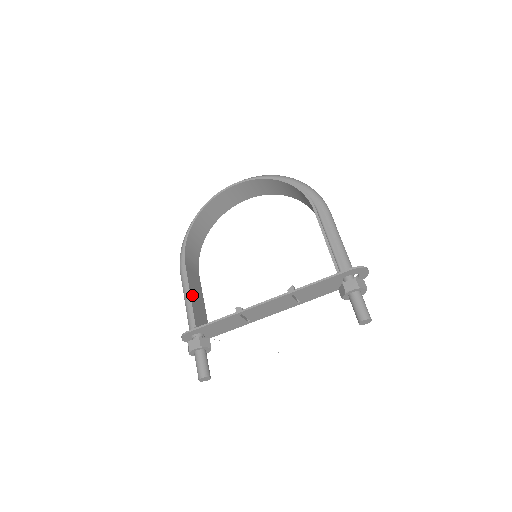
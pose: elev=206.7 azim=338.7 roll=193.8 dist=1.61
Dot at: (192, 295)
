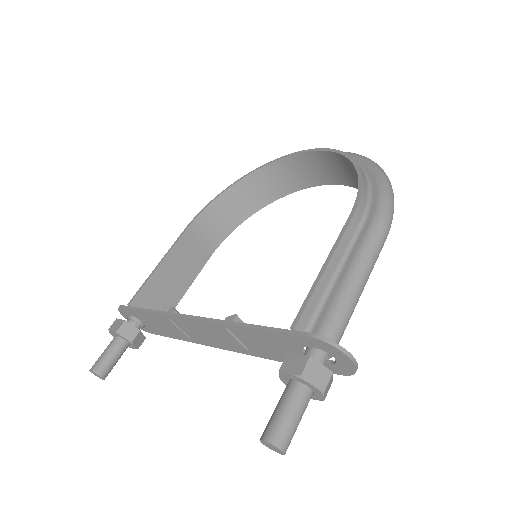
Dot at: (163, 268)
